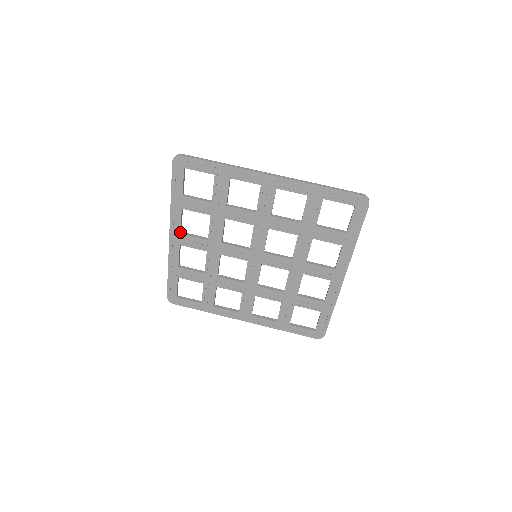
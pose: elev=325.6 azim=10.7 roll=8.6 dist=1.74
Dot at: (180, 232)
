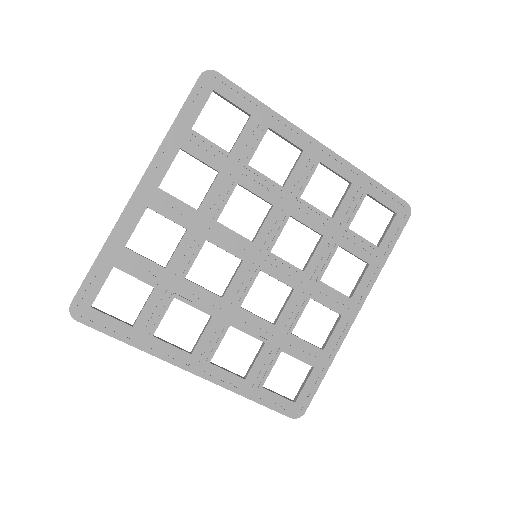
Dot at: (159, 185)
